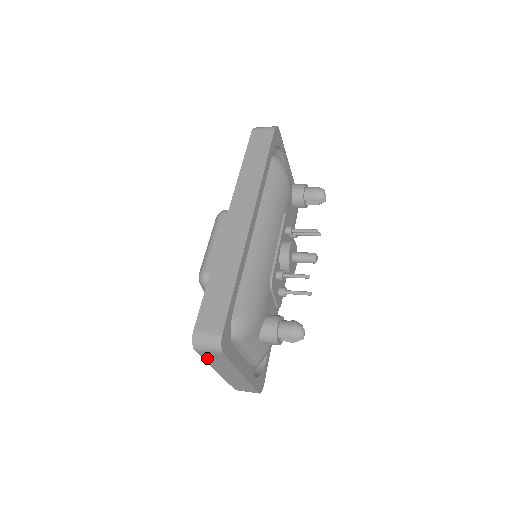
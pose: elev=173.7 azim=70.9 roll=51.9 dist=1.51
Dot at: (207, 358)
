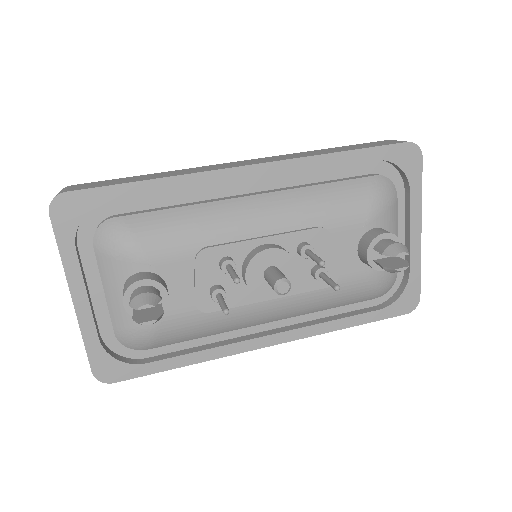
Dot at: occluded
